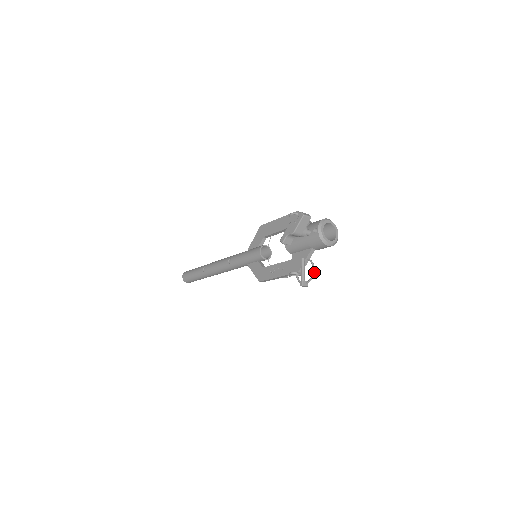
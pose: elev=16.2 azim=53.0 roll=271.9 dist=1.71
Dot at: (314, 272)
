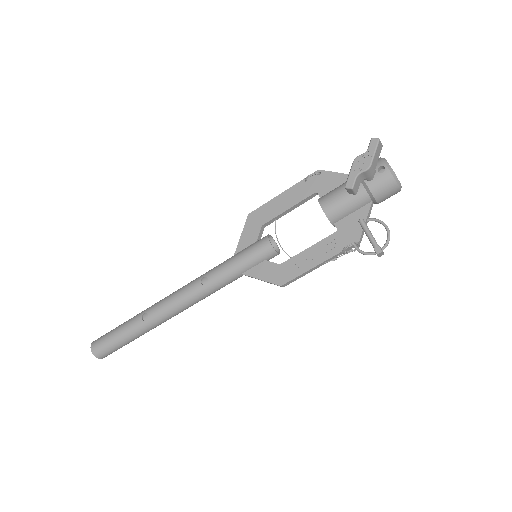
Dot at: (389, 230)
